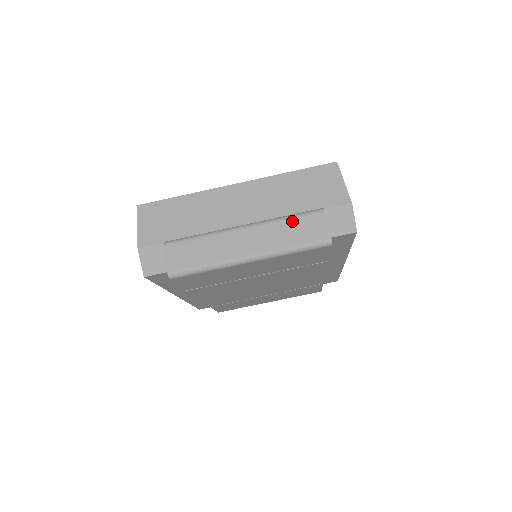
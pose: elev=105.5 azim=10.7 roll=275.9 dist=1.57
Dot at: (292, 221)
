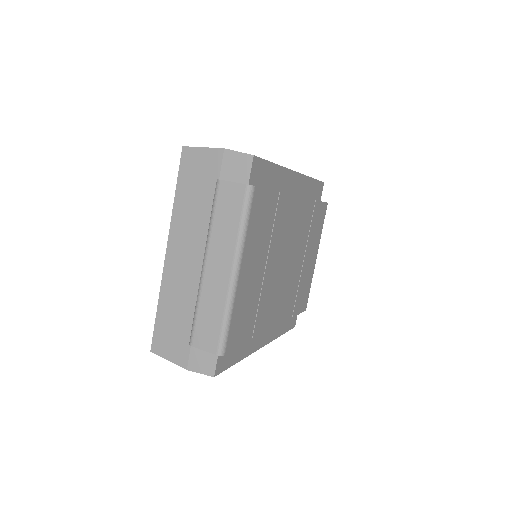
Dot at: (216, 216)
